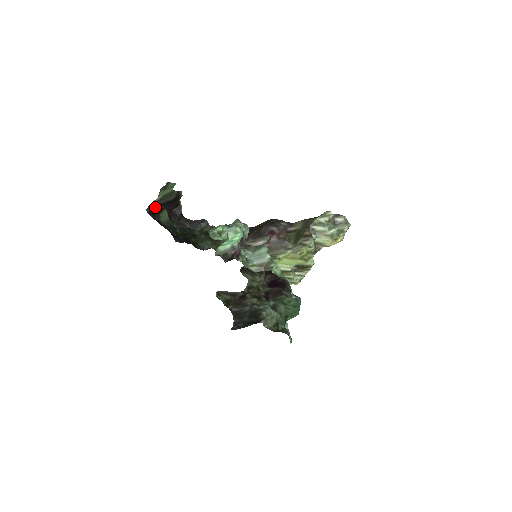
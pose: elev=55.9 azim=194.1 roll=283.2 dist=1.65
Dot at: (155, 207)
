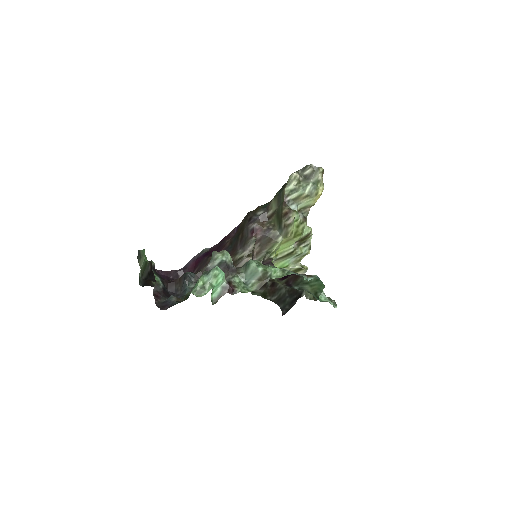
Dot at: occluded
